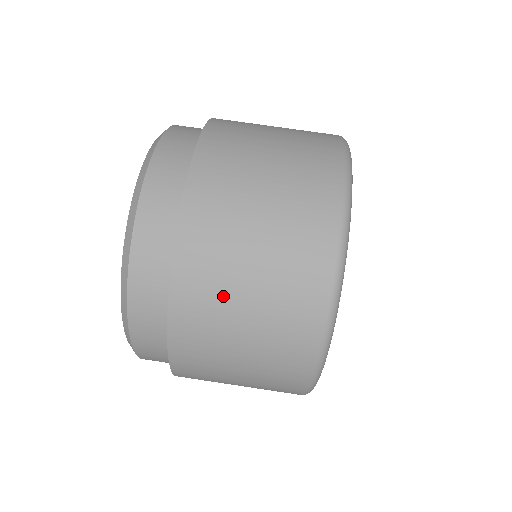
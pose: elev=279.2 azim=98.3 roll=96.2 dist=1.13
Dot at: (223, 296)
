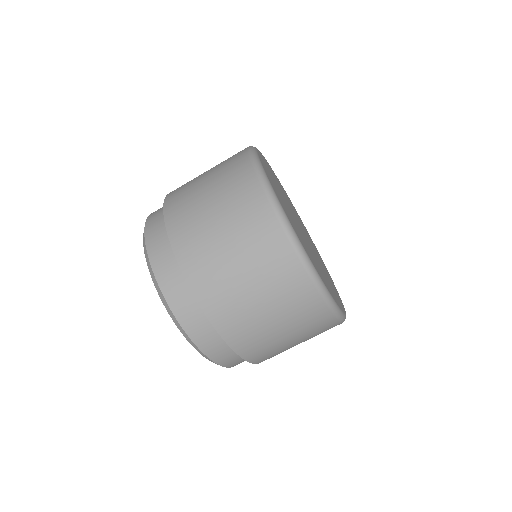
Dot at: (237, 298)
